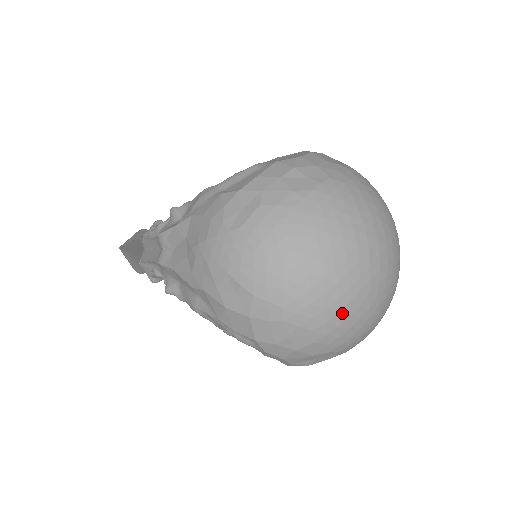
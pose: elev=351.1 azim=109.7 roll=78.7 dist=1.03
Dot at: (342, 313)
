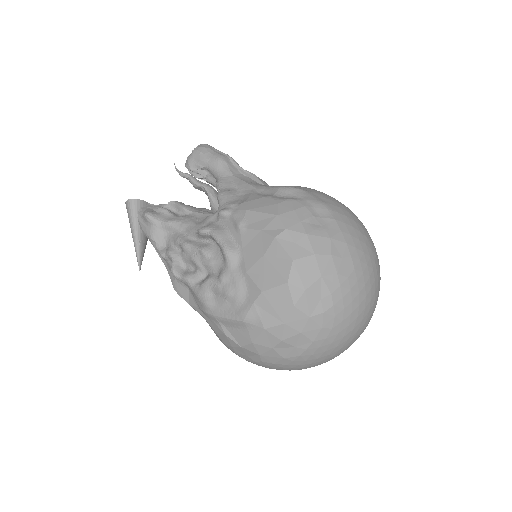
Dot at: occluded
